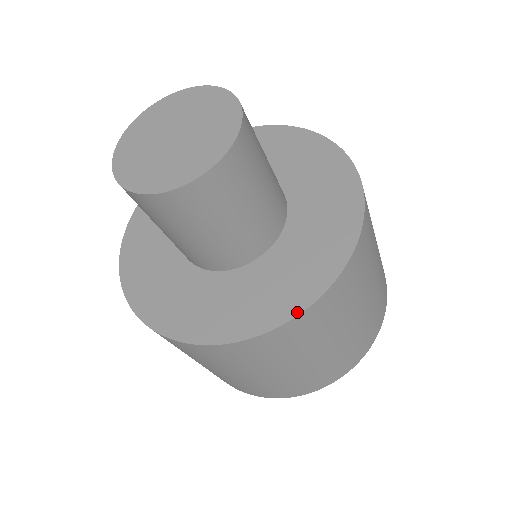
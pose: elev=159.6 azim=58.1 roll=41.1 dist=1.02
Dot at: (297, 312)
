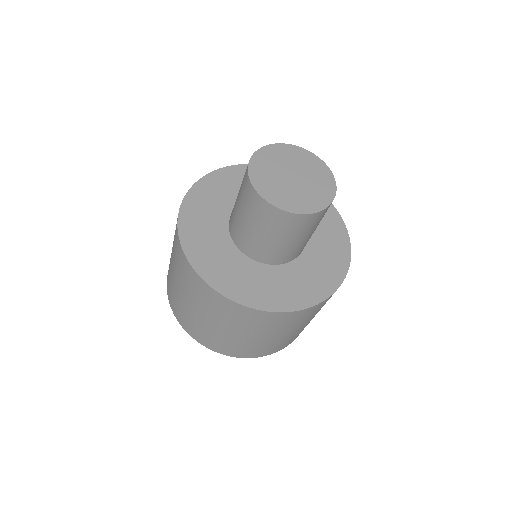
Dot at: (218, 290)
